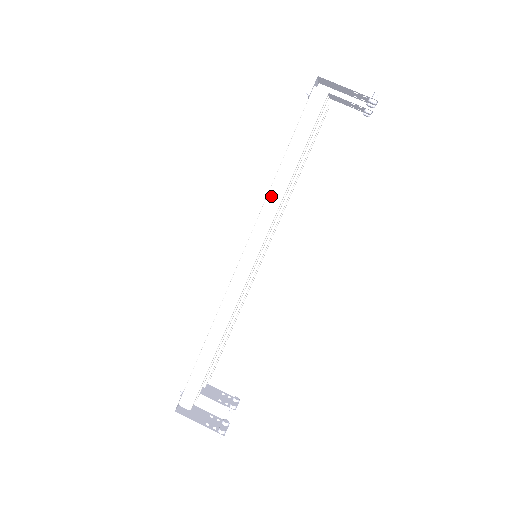
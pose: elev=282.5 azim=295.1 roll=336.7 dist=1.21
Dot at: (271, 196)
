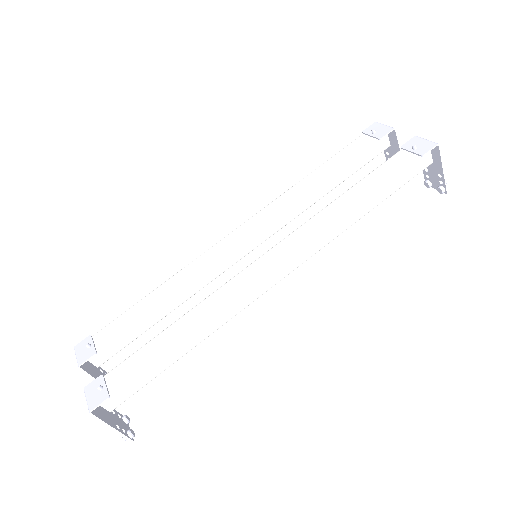
Dot at: (338, 226)
